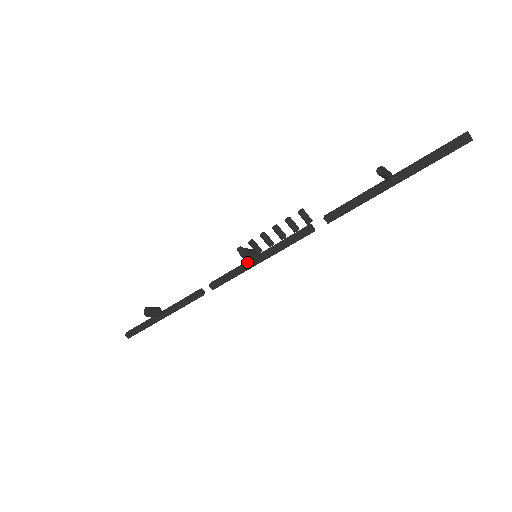
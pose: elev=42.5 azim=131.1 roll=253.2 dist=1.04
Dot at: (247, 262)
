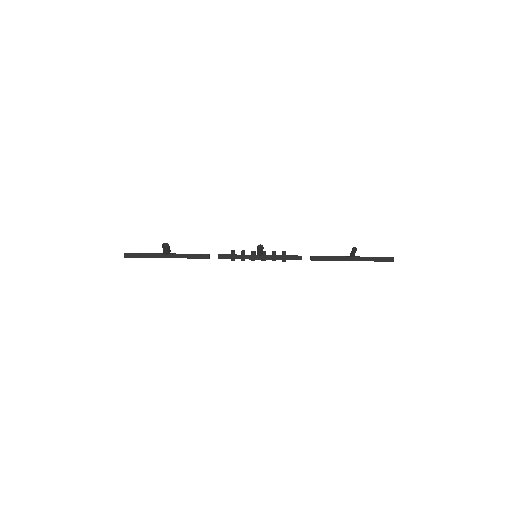
Dot at: (251, 255)
